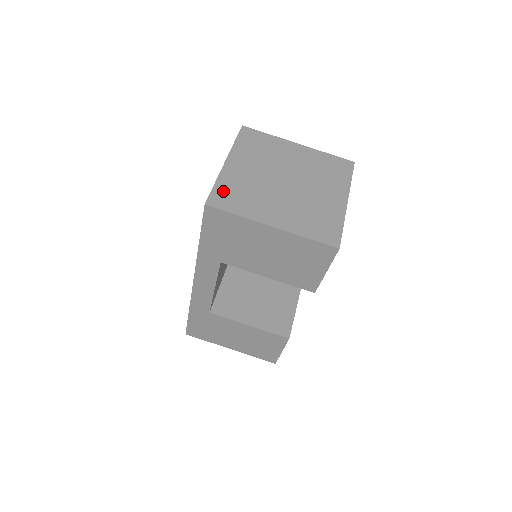
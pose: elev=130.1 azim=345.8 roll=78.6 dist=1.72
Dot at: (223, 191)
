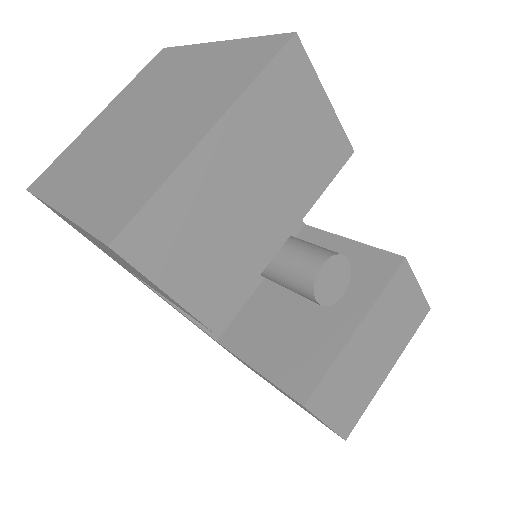
Dot at: (58, 164)
